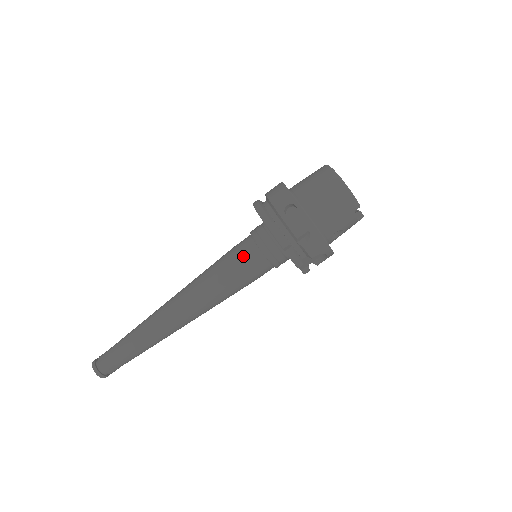
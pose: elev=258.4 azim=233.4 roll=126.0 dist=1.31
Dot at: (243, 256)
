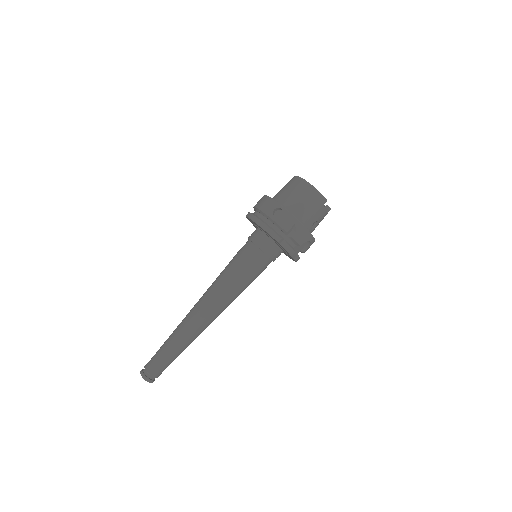
Dot at: (247, 256)
